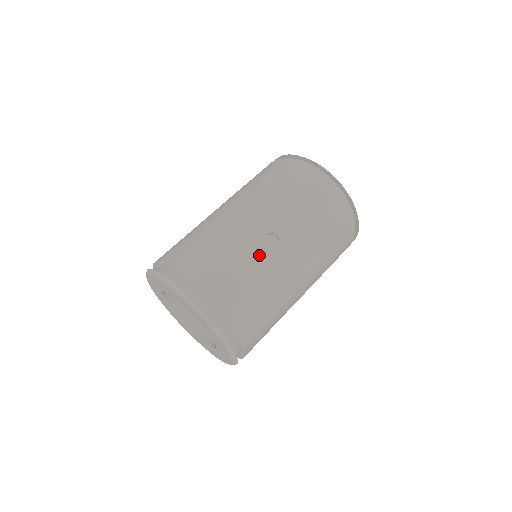
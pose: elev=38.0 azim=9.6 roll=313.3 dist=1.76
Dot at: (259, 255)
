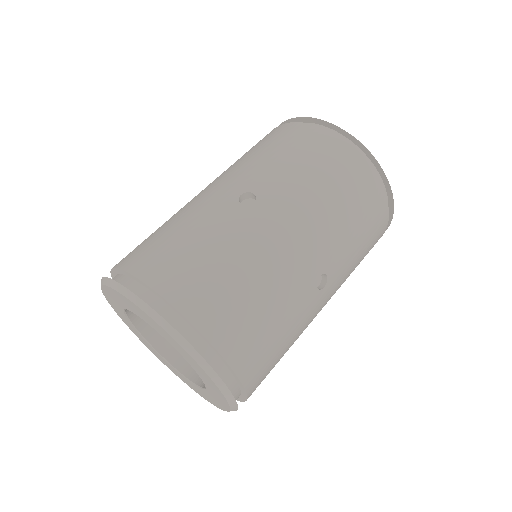
Dot at: (304, 306)
